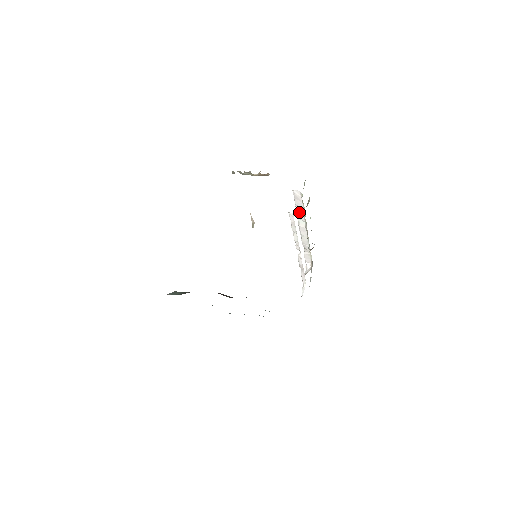
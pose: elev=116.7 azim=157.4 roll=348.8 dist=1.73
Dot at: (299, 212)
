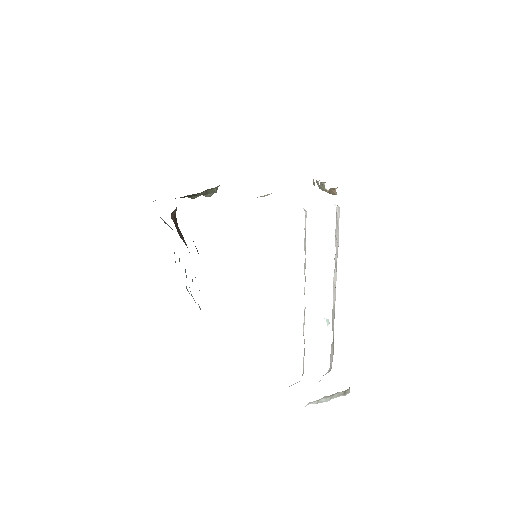
Dot at: (336, 252)
